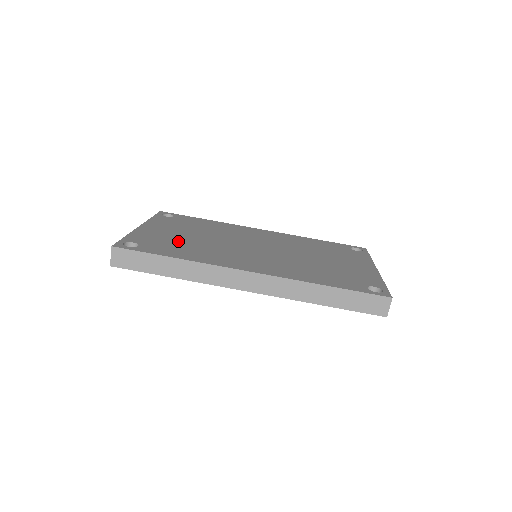
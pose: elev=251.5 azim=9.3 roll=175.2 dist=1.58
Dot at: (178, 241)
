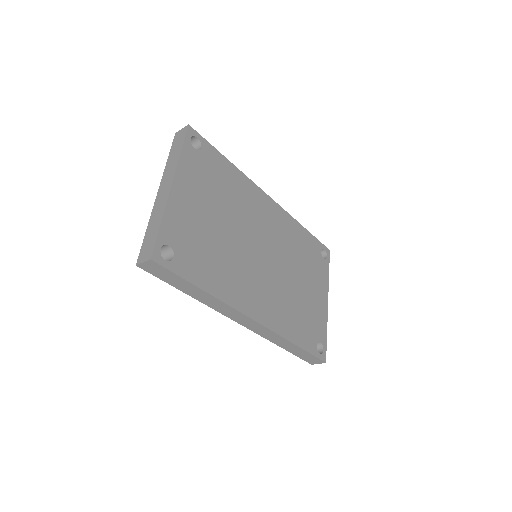
Dot at: (206, 239)
